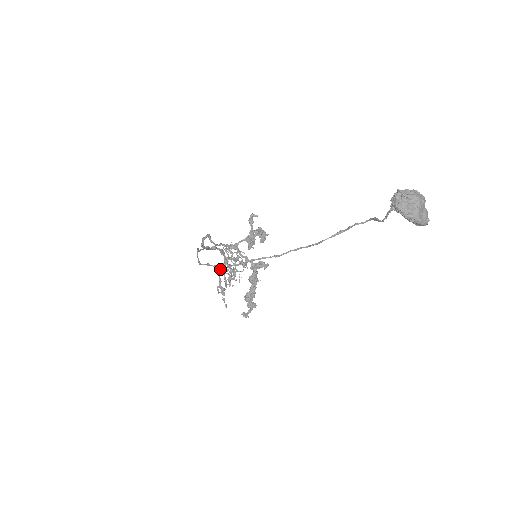
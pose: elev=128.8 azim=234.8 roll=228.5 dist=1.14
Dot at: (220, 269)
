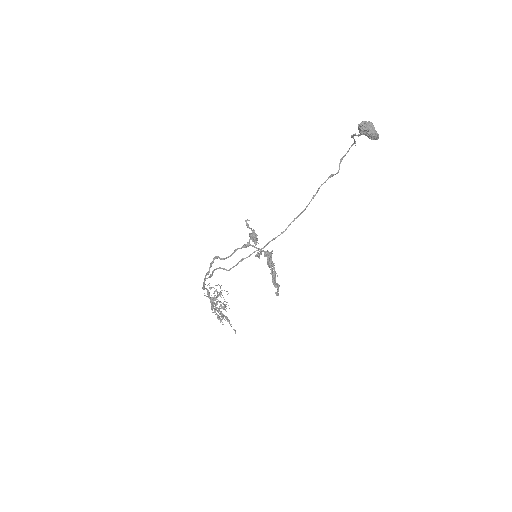
Dot at: (212, 308)
